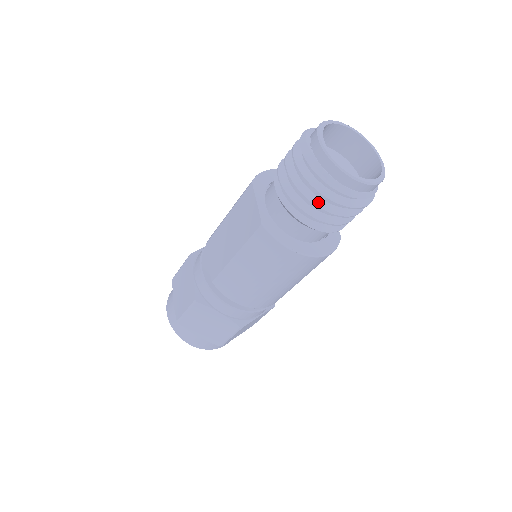
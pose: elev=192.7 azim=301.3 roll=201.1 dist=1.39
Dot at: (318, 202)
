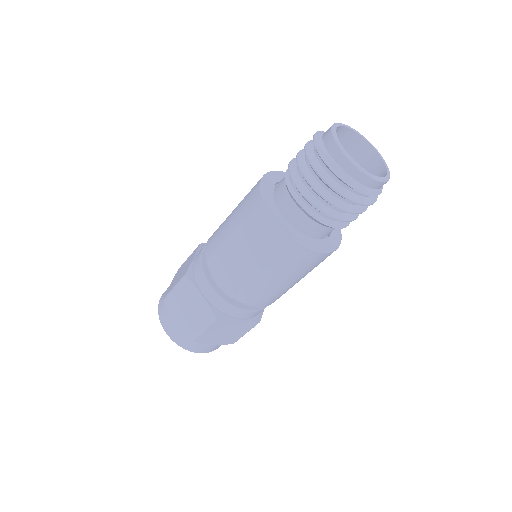
Dot at: (348, 208)
